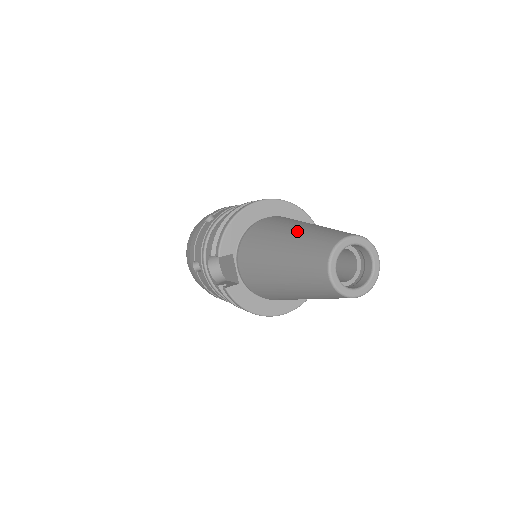
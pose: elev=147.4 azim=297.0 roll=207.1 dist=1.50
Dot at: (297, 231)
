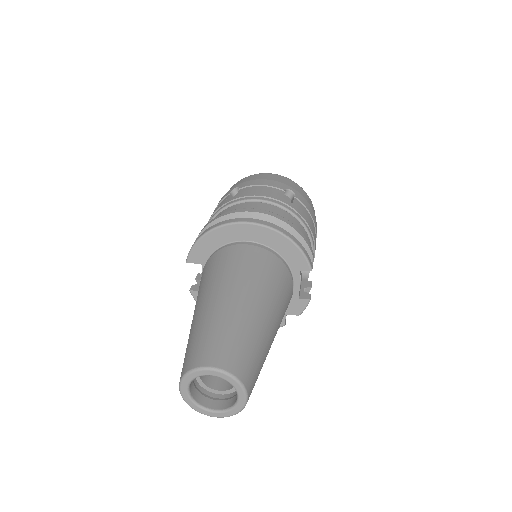
Dot at: (214, 305)
